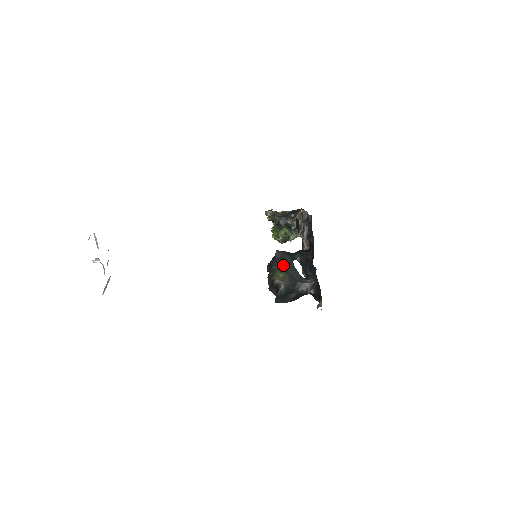
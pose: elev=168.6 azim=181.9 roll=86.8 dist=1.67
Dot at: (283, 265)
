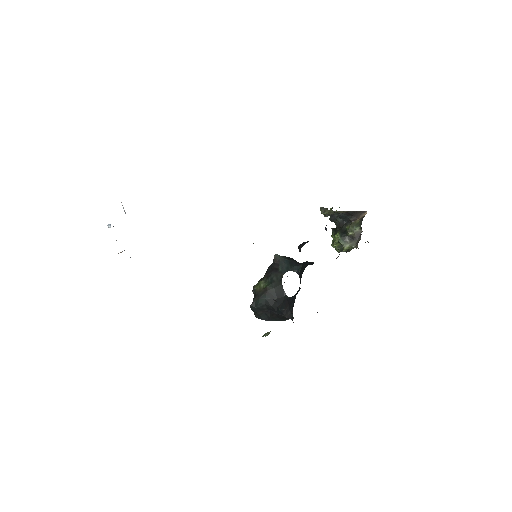
Dot at: (272, 274)
